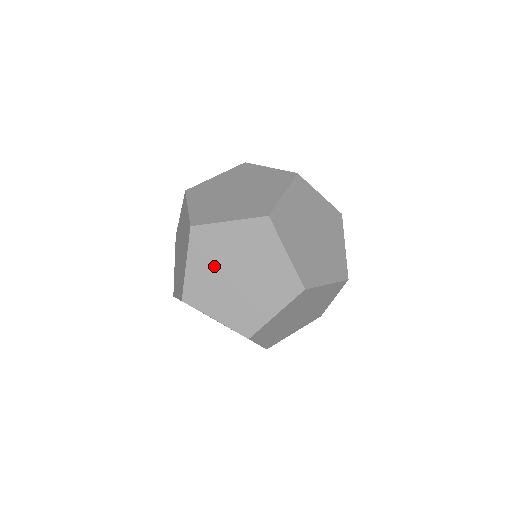
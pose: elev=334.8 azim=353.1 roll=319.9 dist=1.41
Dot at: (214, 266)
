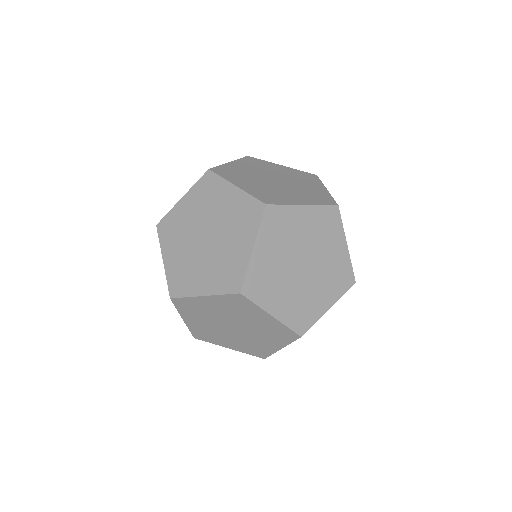
Dot at: (197, 215)
